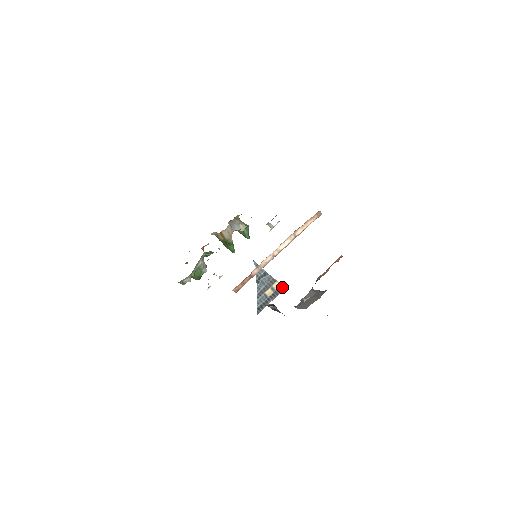
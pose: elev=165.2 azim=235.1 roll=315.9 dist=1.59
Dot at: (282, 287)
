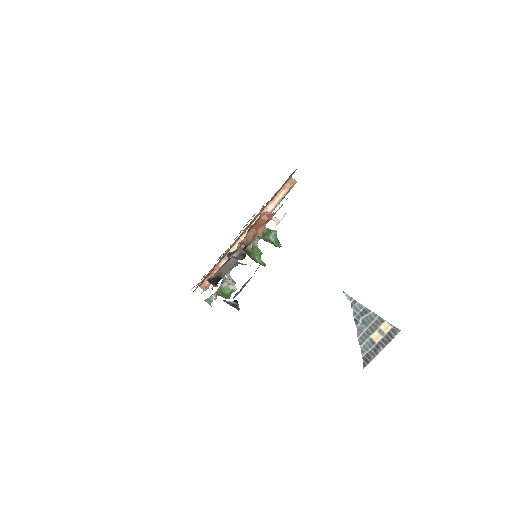
Dot at: (395, 330)
